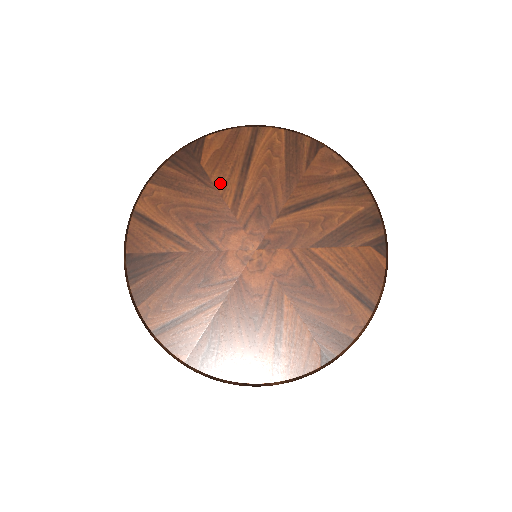
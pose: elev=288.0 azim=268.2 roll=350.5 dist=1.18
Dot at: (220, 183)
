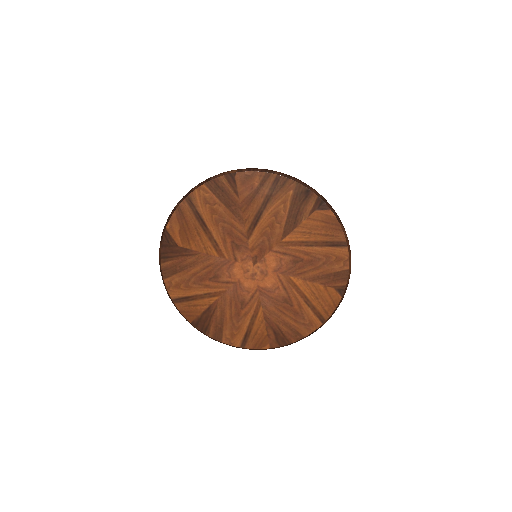
Dot at: (199, 248)
